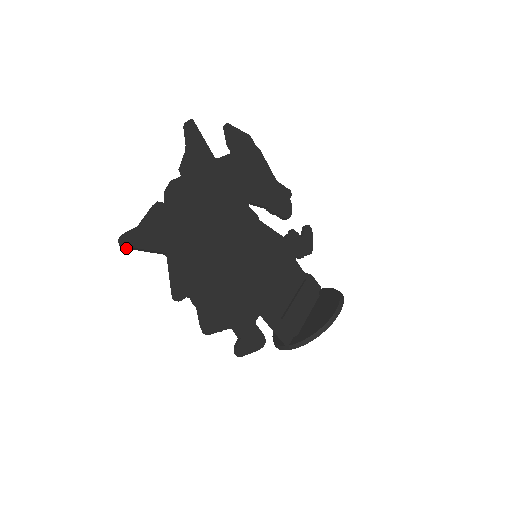
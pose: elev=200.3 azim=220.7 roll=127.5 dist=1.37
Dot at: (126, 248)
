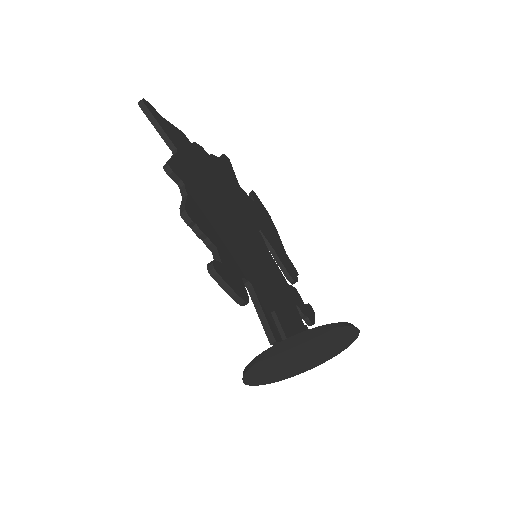
Dot at: occluded
